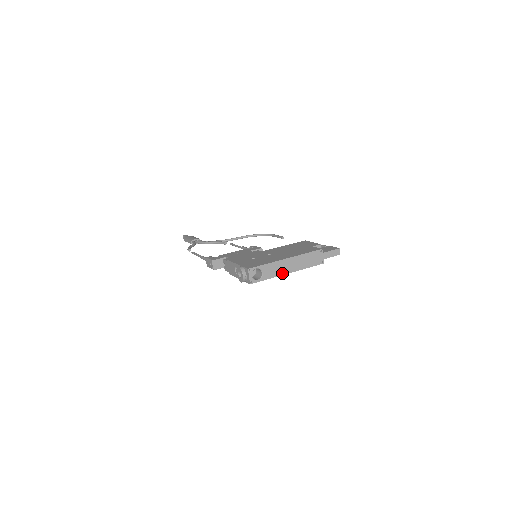
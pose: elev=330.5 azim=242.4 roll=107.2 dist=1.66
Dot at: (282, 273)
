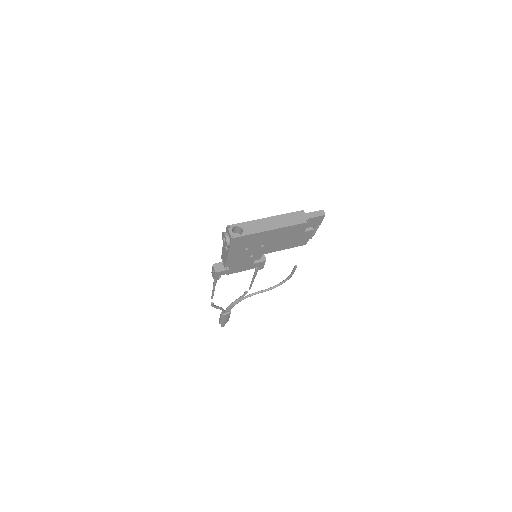
Dot at: (264, 230)
